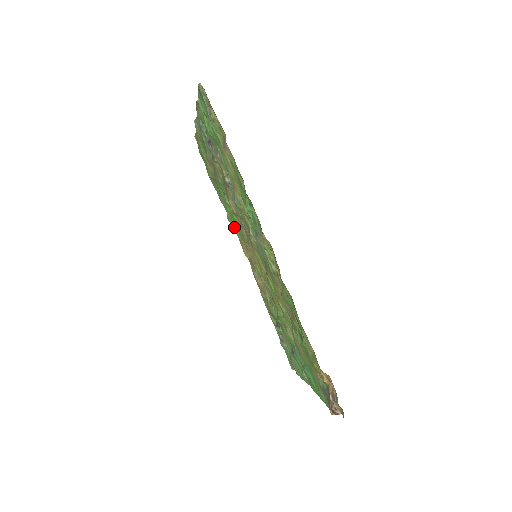
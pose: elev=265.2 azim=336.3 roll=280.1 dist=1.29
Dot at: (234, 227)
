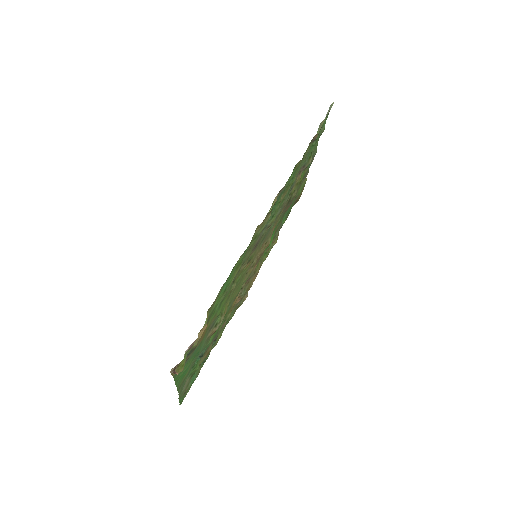
Dot at: occluded
